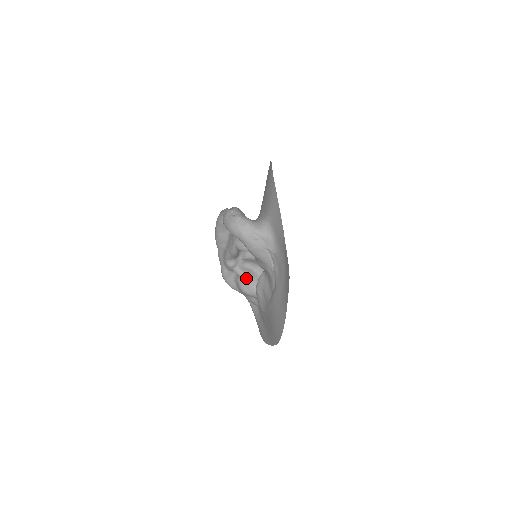
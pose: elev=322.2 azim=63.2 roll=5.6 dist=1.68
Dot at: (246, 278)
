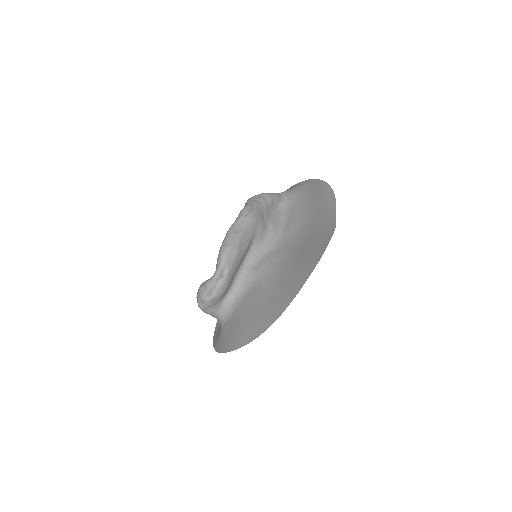
Dot at: occluded
